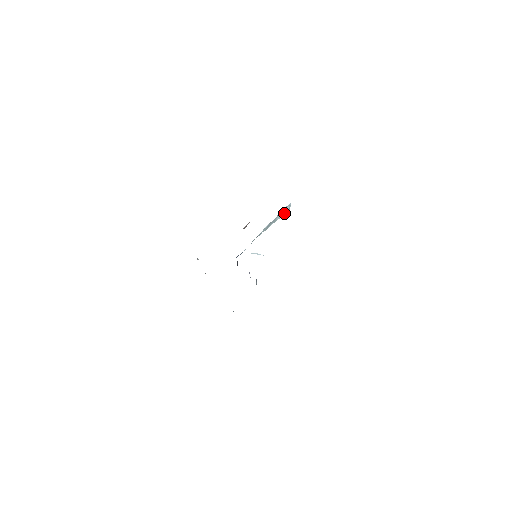
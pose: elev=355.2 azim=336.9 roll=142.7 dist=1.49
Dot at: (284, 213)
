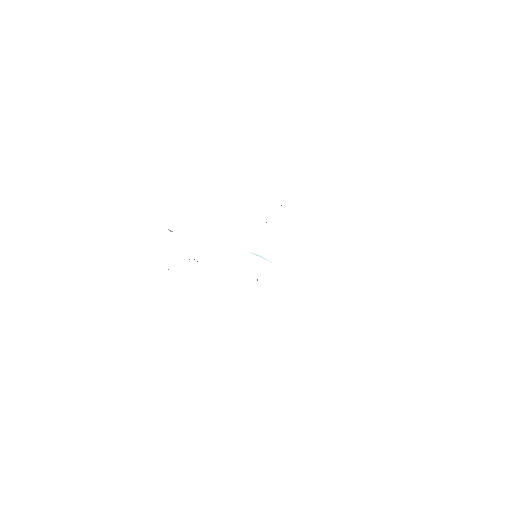
Dot at: occluded
